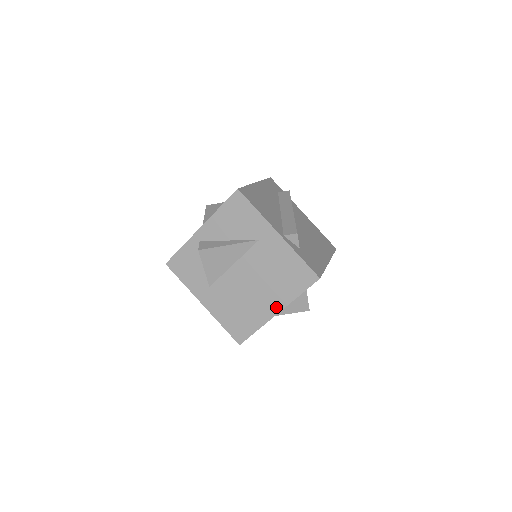
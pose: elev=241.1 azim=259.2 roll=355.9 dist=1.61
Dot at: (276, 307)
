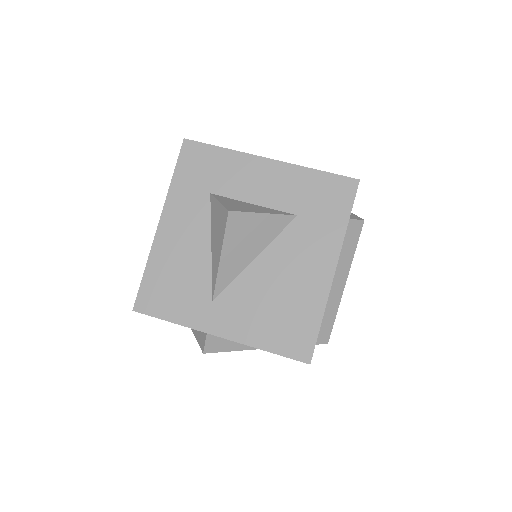
Dot at: occluded
